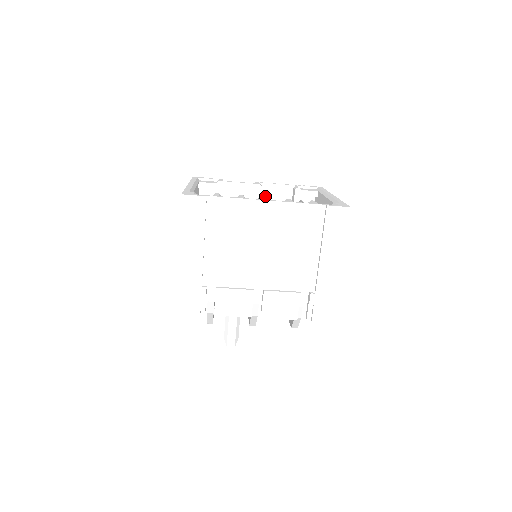
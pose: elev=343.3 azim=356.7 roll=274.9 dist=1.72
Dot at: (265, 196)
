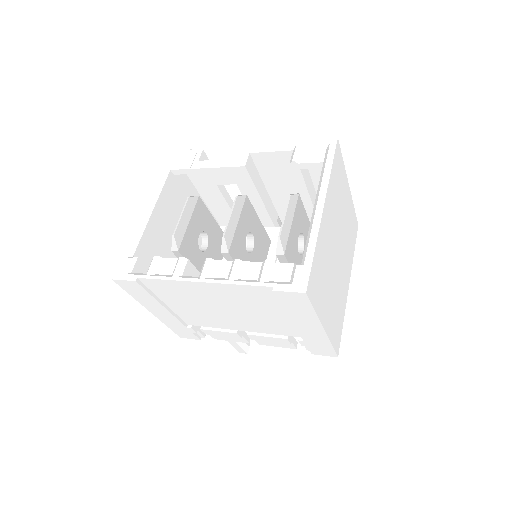
Dot at: (260, 163)
